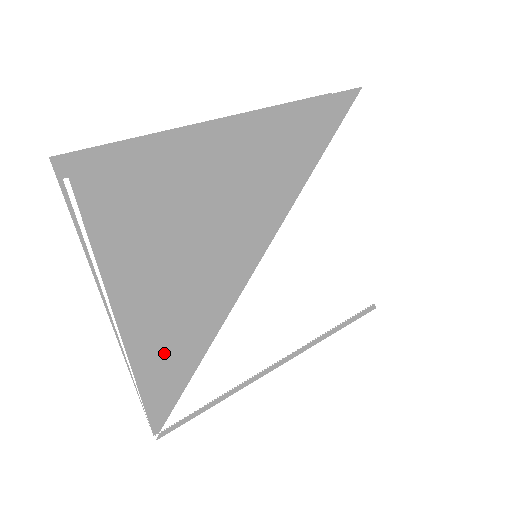
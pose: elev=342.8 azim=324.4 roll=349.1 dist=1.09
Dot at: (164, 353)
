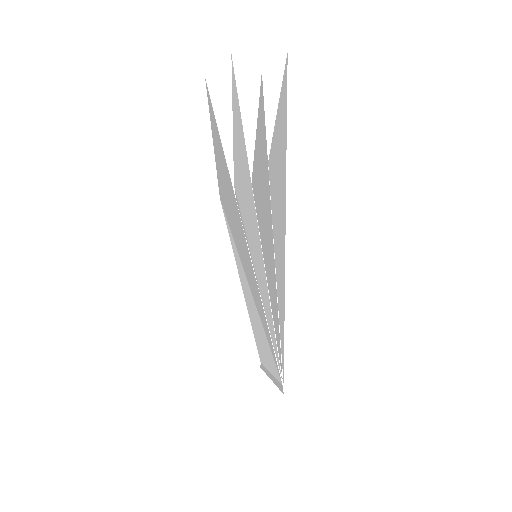
Dot at: (280, 283)
